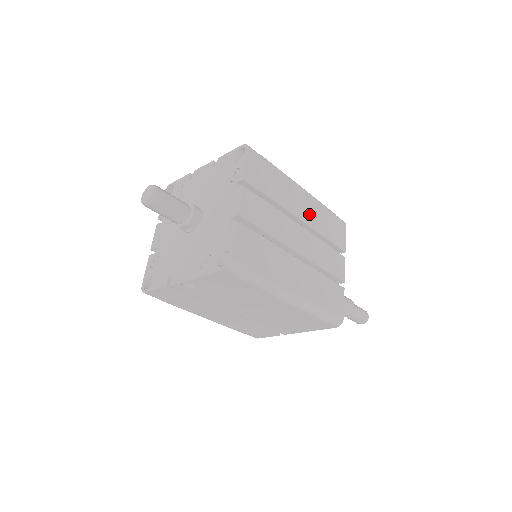
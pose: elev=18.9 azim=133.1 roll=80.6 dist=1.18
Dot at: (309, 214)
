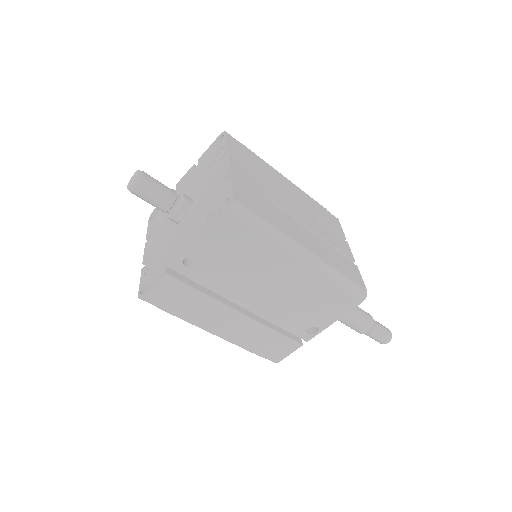
Dot at: (299, 197)
